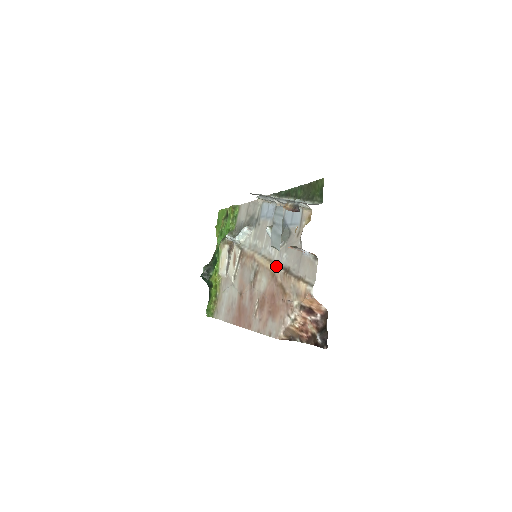
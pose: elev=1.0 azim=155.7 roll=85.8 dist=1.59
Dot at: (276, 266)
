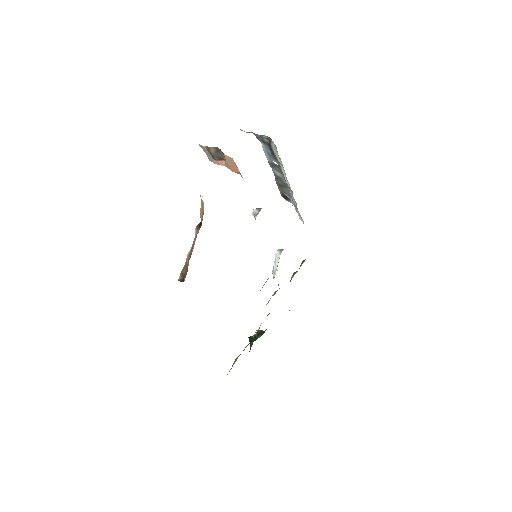
Dot at: occluded
